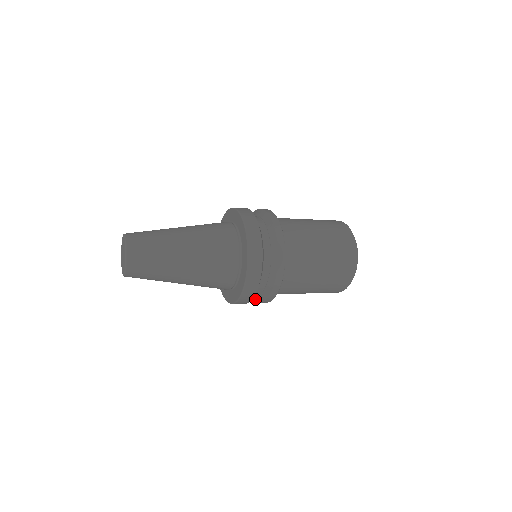
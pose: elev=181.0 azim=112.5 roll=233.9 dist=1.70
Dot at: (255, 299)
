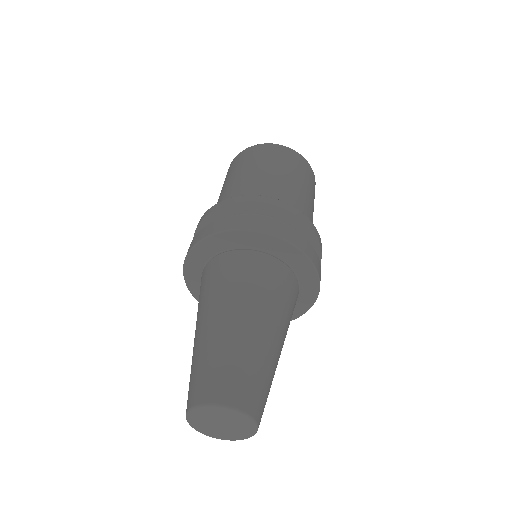
Dot at: occluded
